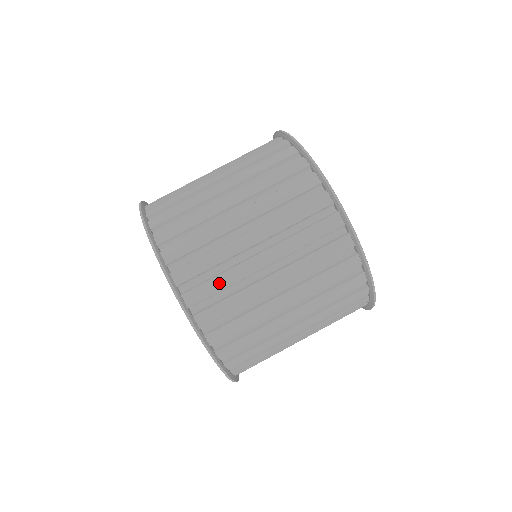
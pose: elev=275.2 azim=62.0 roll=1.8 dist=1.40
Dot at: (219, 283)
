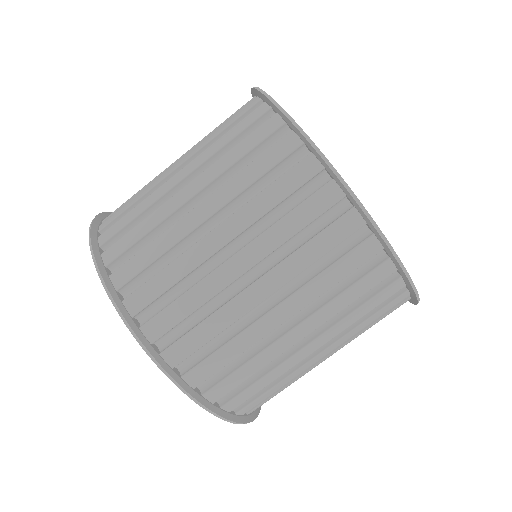
Dot at: (185, 305)
